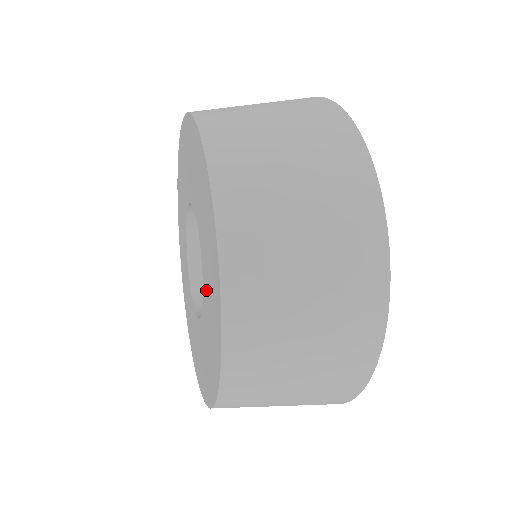
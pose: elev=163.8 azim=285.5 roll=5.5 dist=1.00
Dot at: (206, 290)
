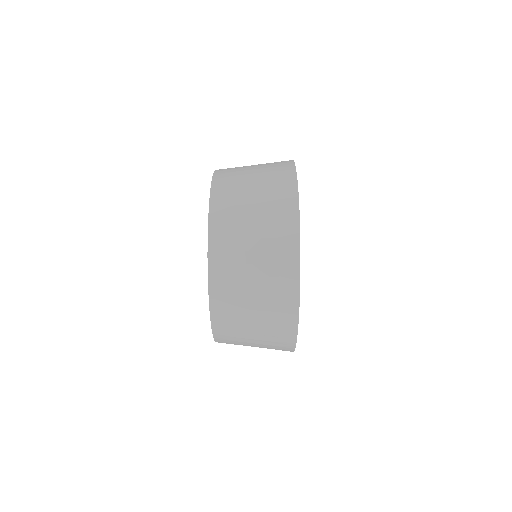
Dot at: occluded
